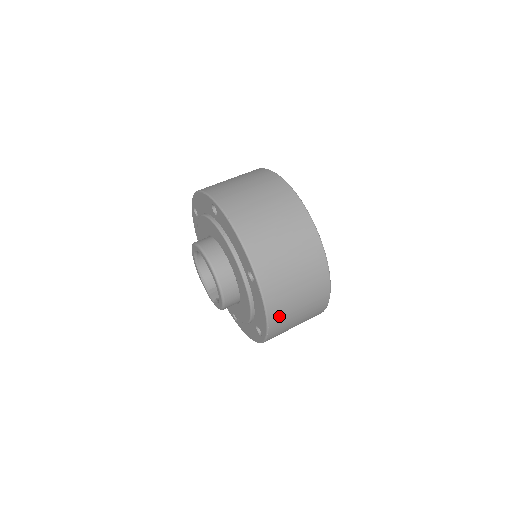
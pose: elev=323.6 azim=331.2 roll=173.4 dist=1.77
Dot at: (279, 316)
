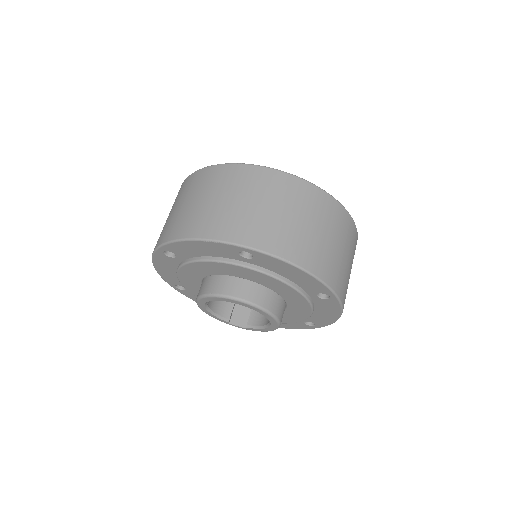
Dot at: occluded
